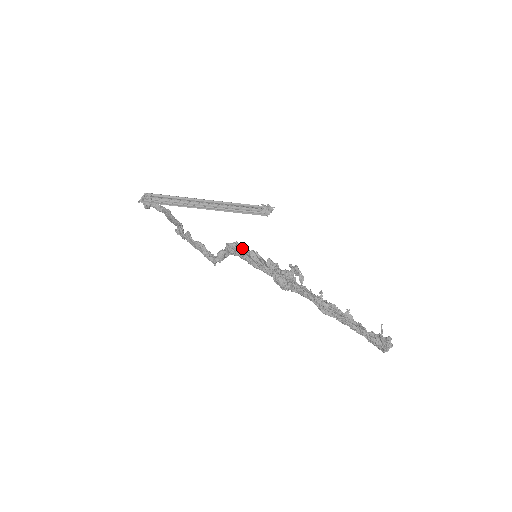
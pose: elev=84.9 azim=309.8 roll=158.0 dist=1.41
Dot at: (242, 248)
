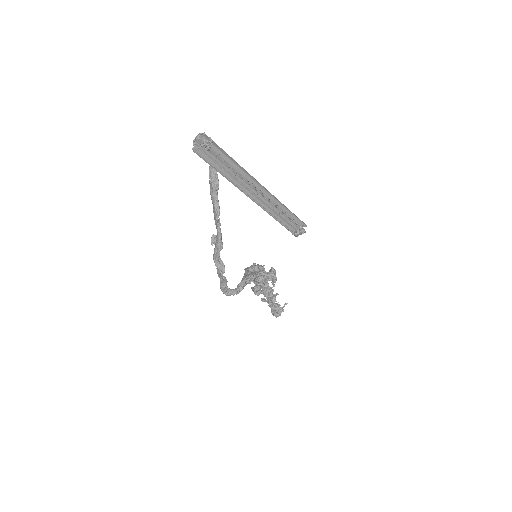
Dot at: occluded
